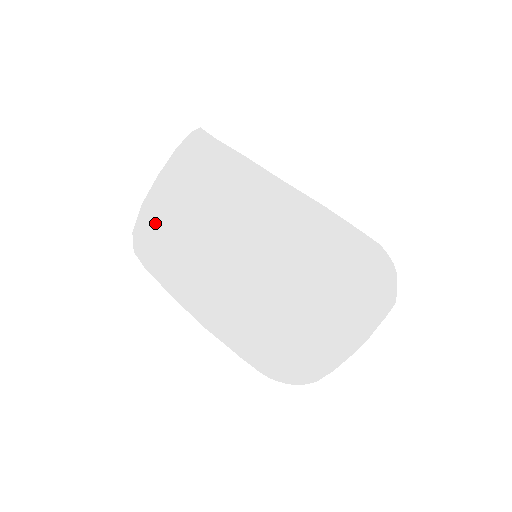
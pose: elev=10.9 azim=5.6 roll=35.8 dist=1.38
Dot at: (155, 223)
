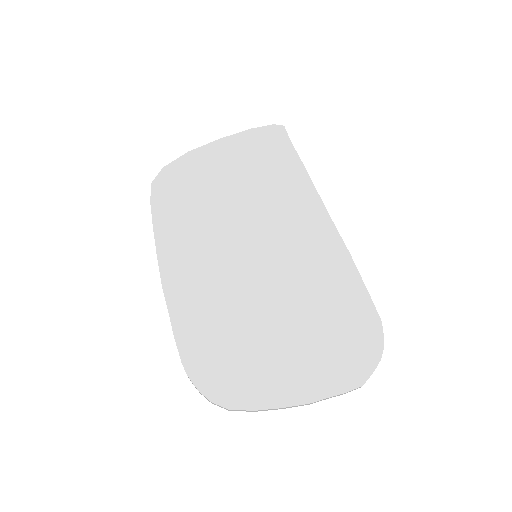
Dot at: (188, 172)
